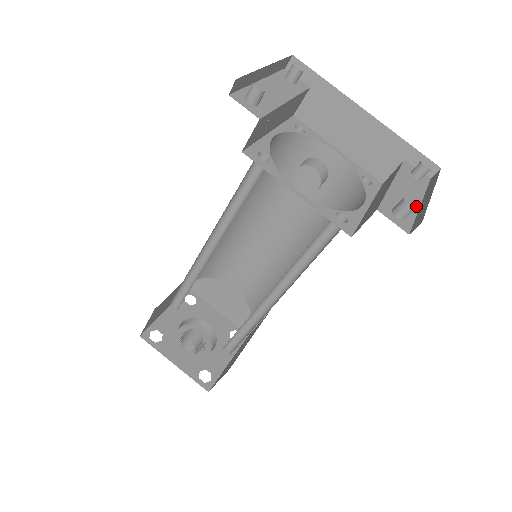
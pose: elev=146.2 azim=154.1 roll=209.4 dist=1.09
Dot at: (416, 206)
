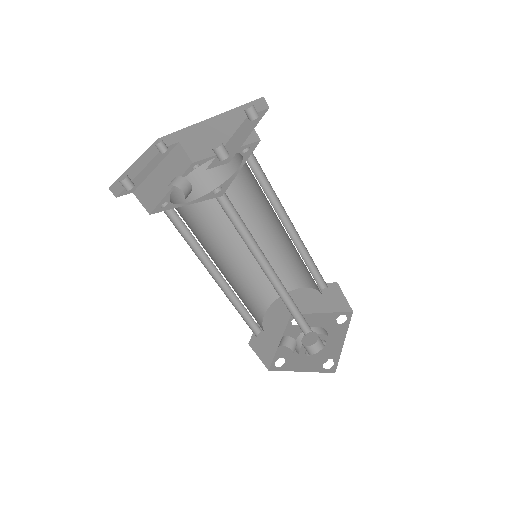
Dot at: (245, 139)
